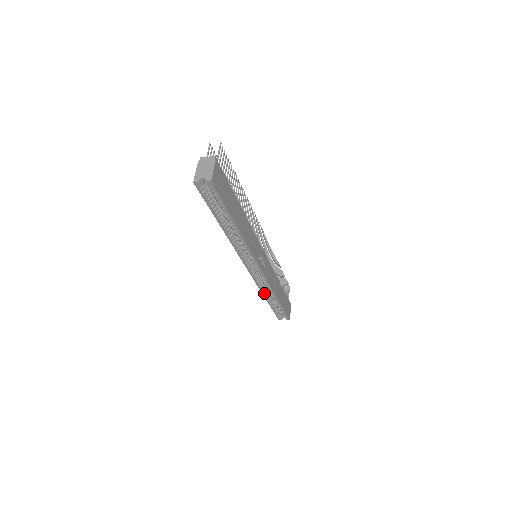
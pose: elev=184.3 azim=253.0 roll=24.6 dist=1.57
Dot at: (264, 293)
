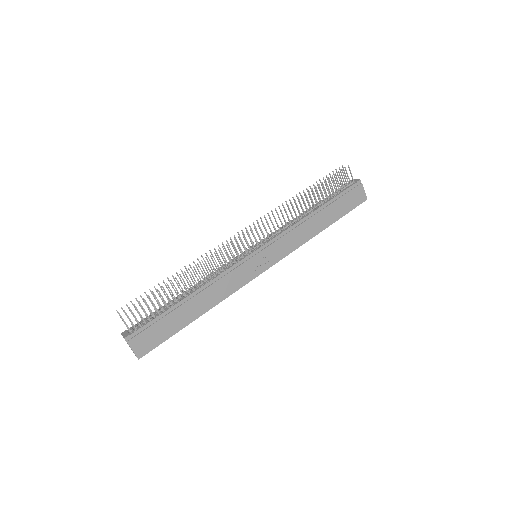
Dot at: occluded
